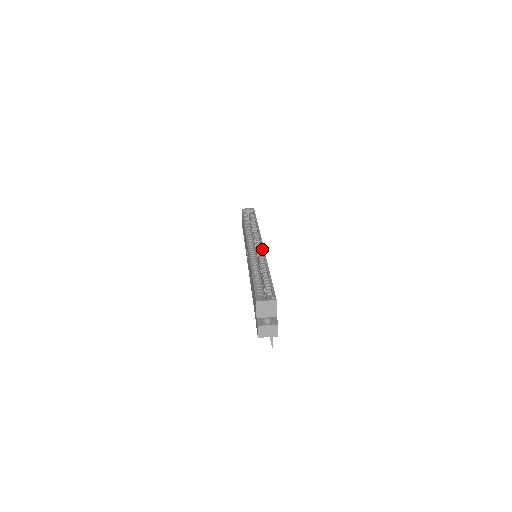
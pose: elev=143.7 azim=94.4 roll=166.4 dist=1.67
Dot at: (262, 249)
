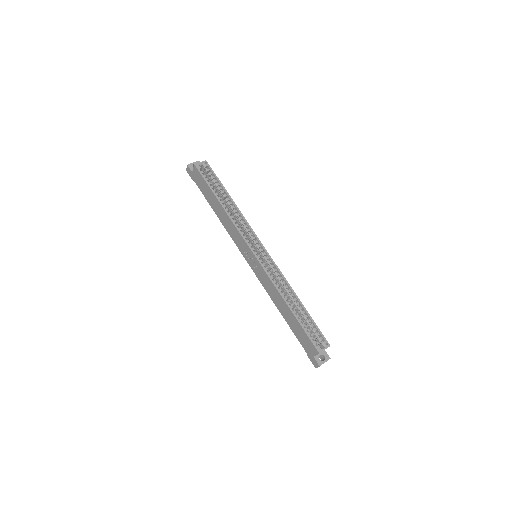
Dot at: (273, 263)
